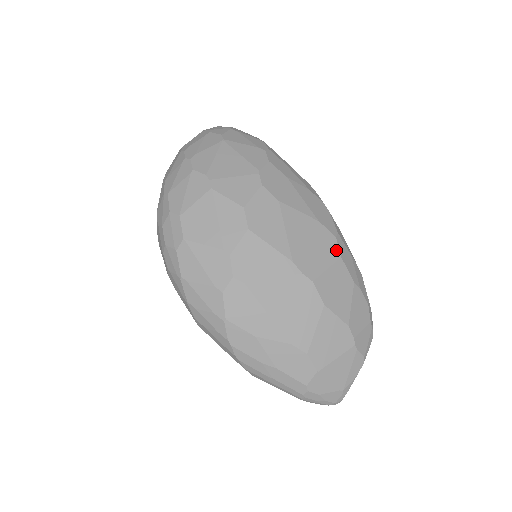
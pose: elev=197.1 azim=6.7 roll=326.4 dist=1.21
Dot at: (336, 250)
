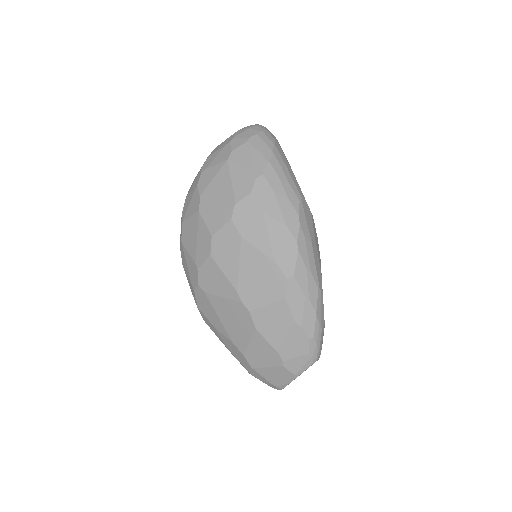
Dot at: (283, 291)
